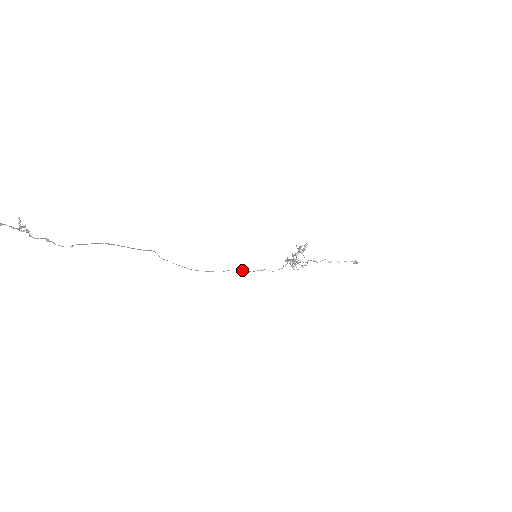
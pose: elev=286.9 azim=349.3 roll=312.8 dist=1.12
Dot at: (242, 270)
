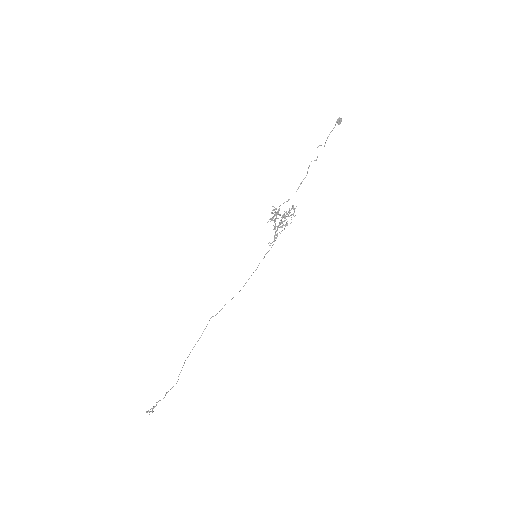
Dot at: (266, 253)
